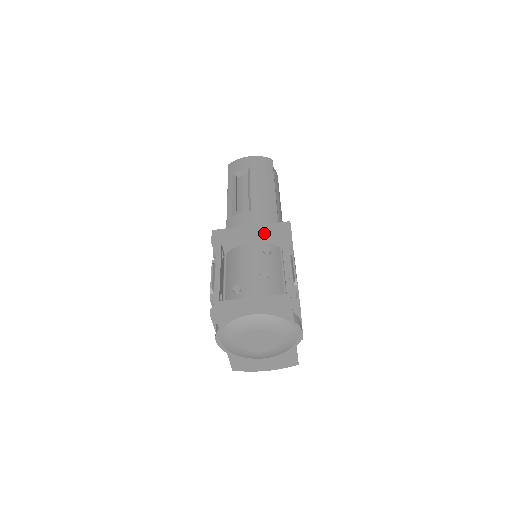
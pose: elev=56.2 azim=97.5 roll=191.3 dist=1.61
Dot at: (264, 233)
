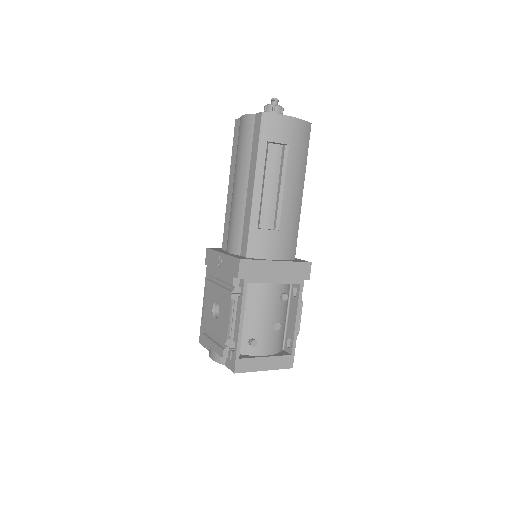
Dot at: (288, 276)
